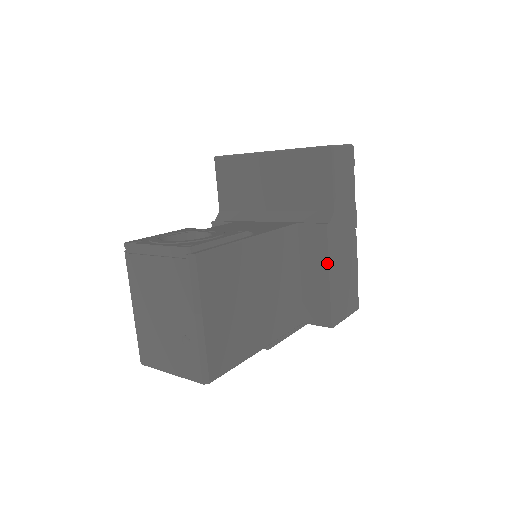
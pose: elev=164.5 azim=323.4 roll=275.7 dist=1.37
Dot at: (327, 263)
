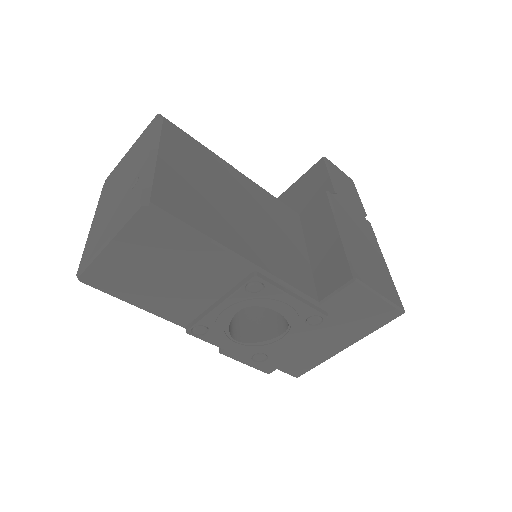
Dot at: (333, 219)
